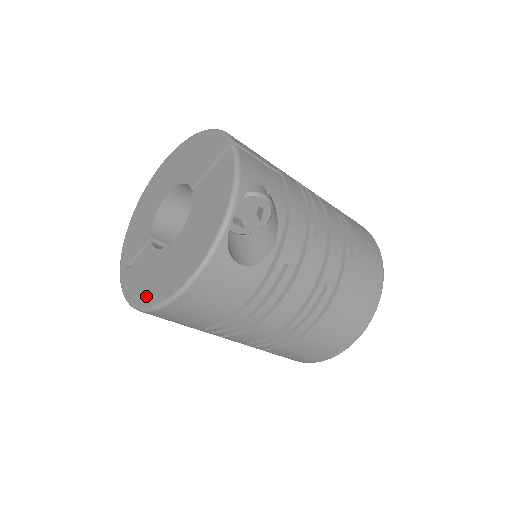
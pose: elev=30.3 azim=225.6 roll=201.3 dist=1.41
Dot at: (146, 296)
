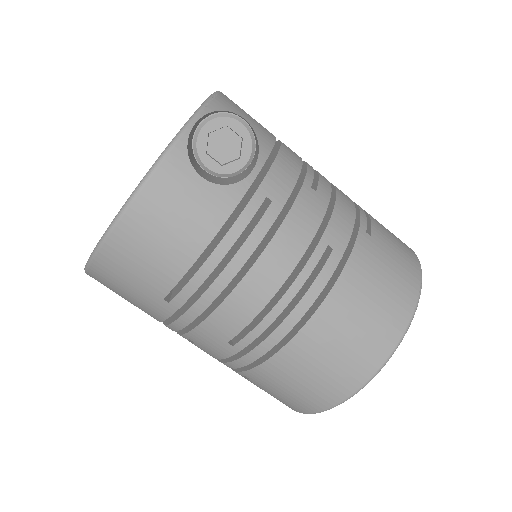
Dot at: occluded
